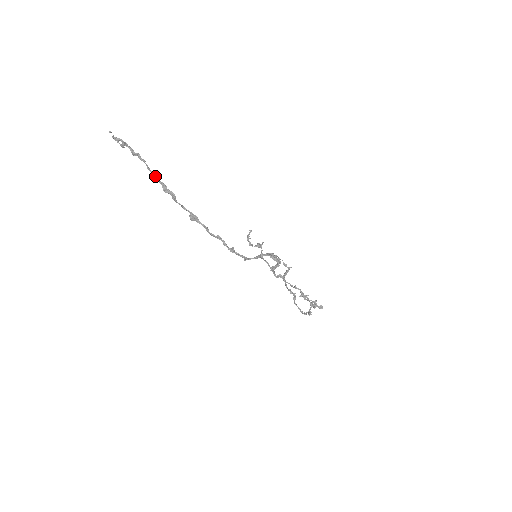
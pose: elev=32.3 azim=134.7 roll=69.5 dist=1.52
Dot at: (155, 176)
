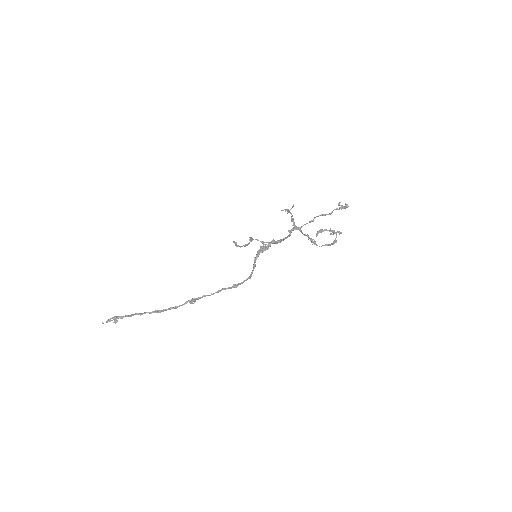
Dot at: occluded
